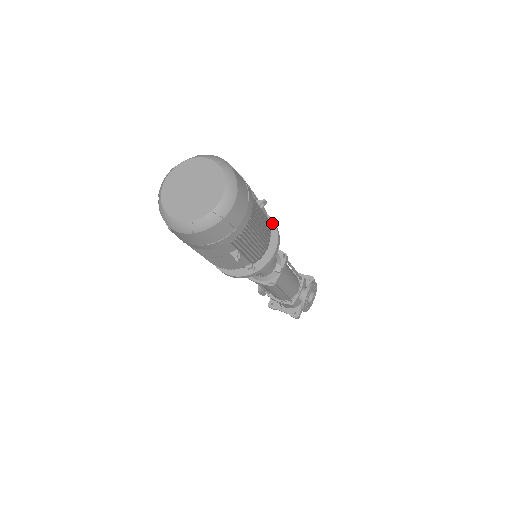
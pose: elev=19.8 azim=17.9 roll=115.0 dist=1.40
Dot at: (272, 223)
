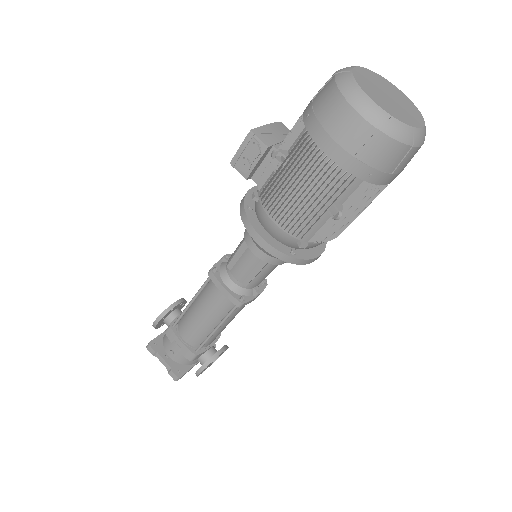
Dot at: occluded
